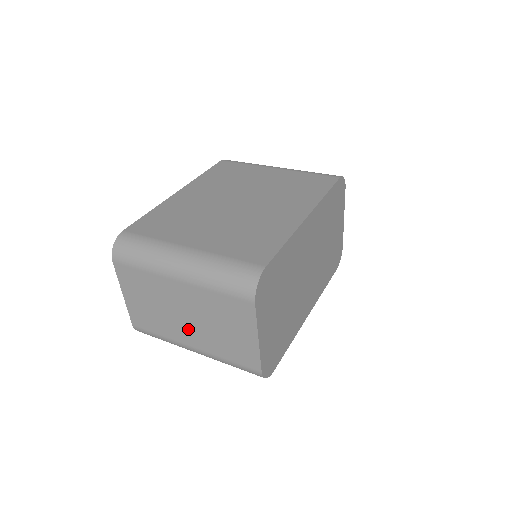
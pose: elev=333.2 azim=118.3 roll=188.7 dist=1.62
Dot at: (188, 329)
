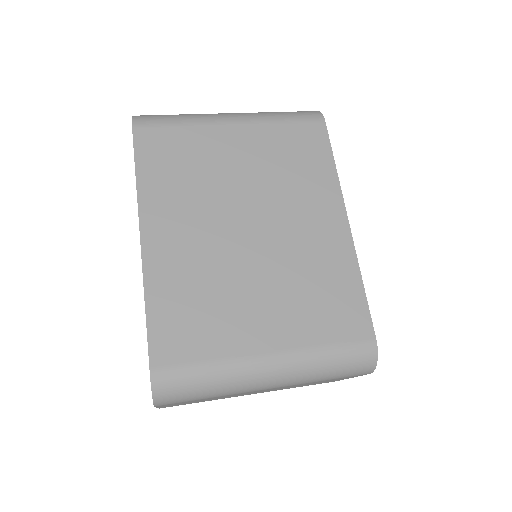
Dot at: occluded
